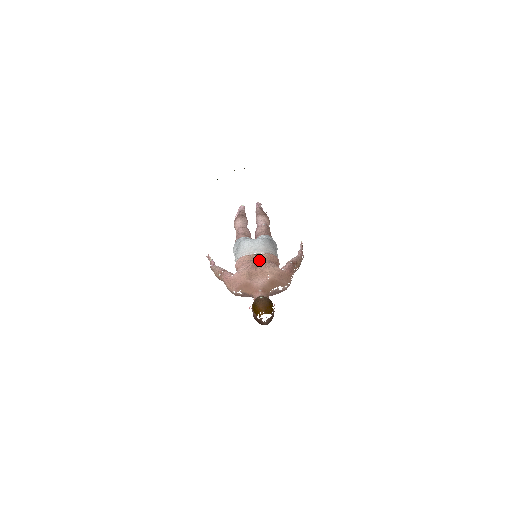
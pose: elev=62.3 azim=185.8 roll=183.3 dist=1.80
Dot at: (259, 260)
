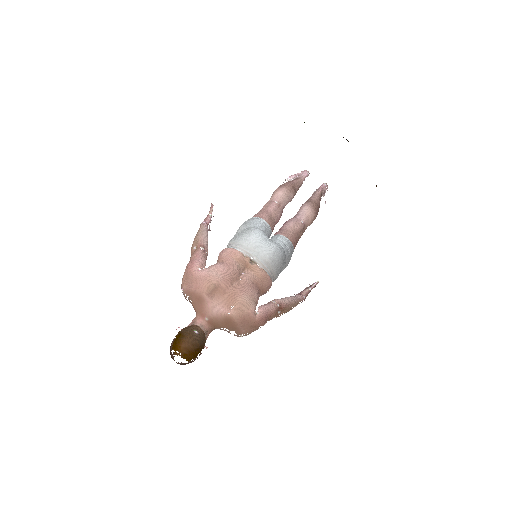
Dot at: (247, 273)
